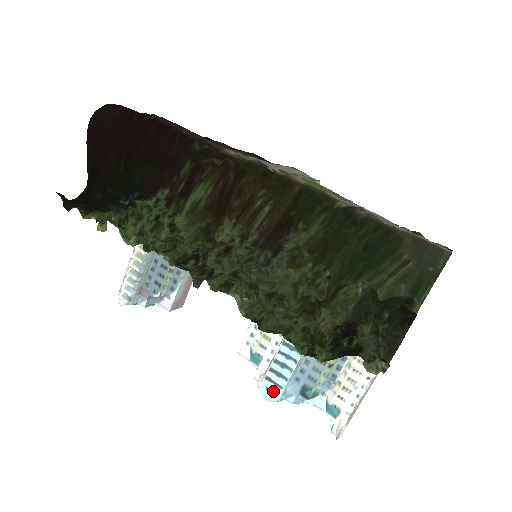
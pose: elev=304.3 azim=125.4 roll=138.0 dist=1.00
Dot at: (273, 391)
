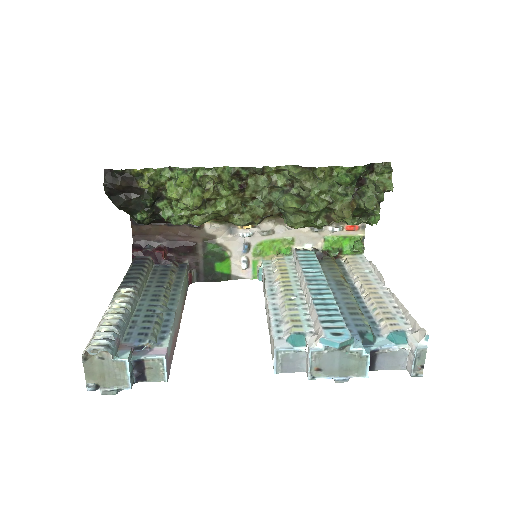
Dot at: (339, 333)
